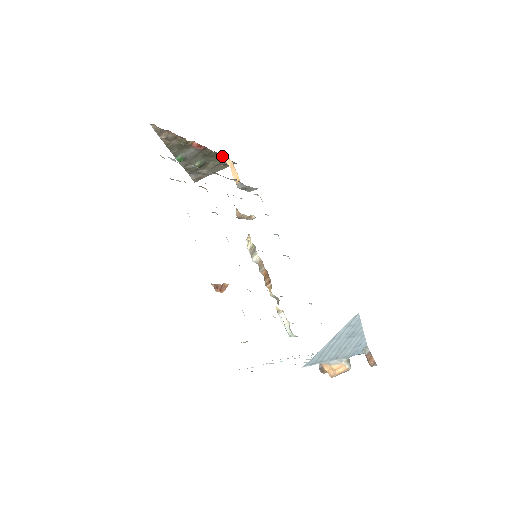
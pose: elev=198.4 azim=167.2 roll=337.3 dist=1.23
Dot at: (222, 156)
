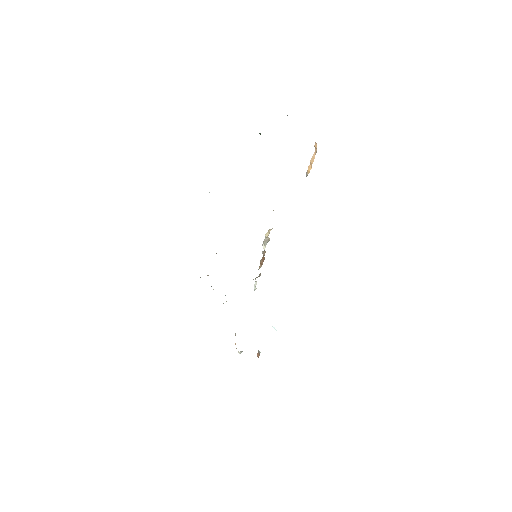
Dot at: occluded
